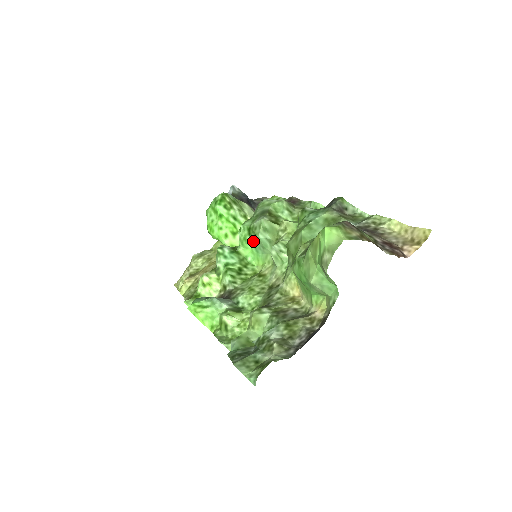
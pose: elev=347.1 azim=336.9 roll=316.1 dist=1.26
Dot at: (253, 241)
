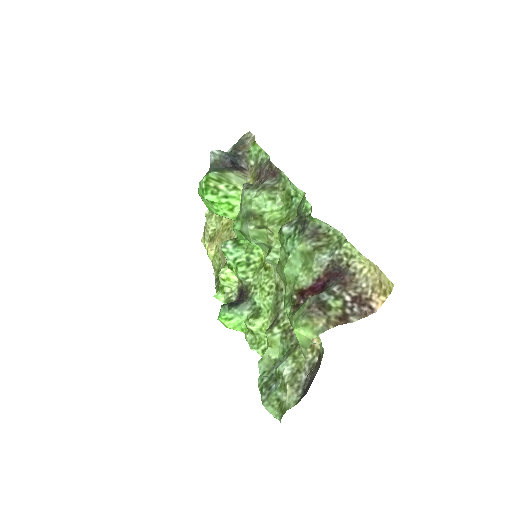
Dot at: occluded
